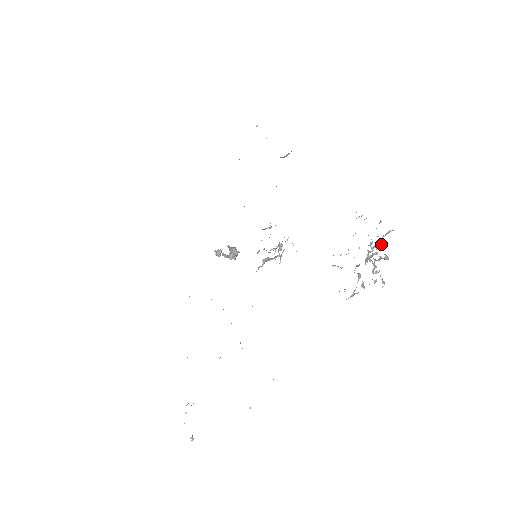
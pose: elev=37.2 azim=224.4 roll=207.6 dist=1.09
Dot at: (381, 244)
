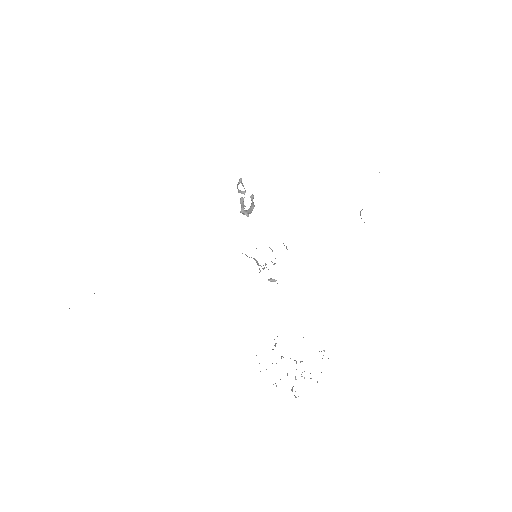
Dot at: occluded
